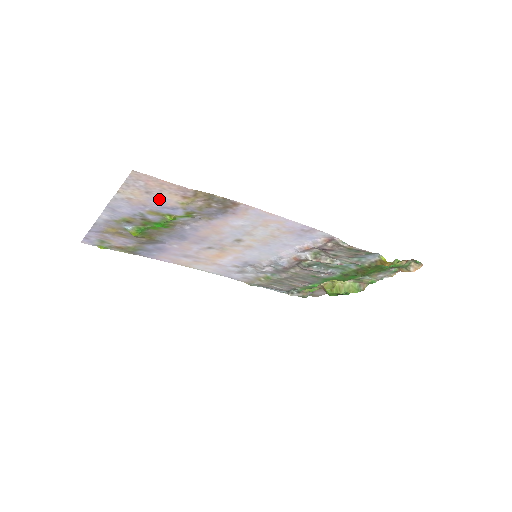
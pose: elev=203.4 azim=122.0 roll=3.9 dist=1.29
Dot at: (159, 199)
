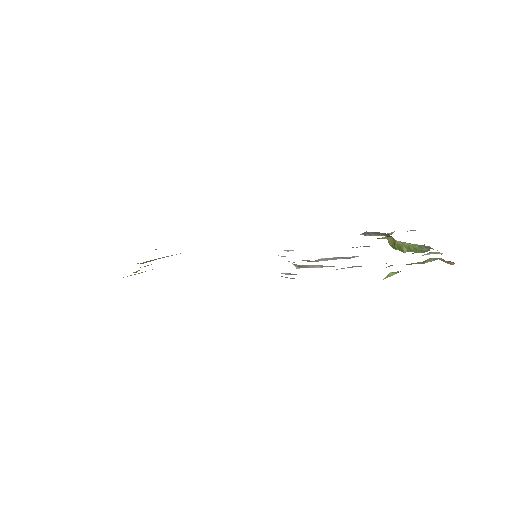
Dot at: occluded
